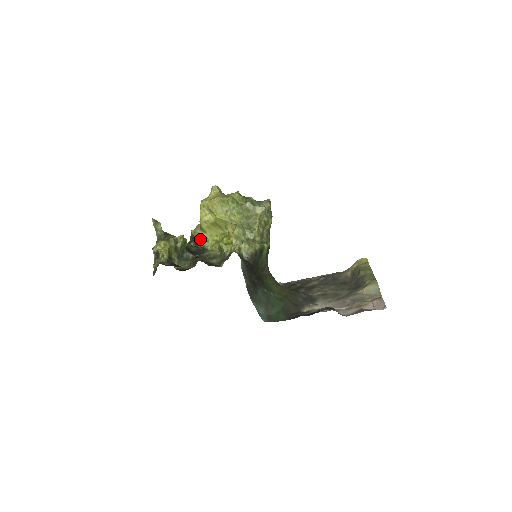
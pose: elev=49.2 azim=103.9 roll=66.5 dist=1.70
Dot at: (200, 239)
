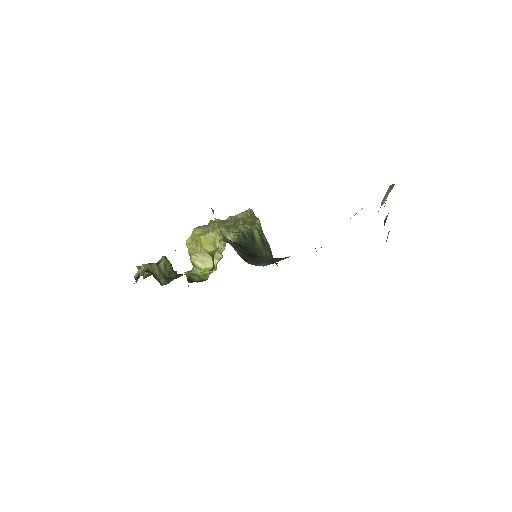
Dot at: (196, 277)
